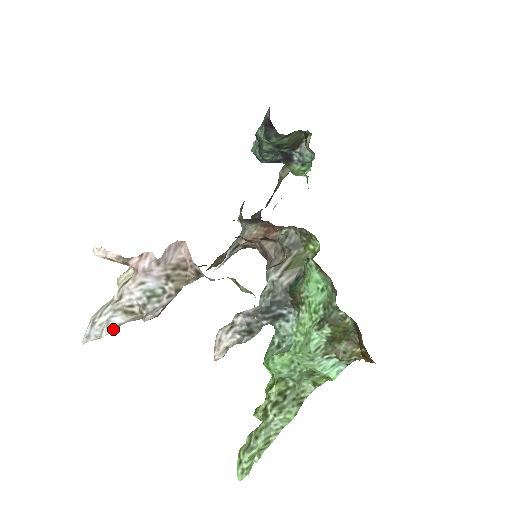
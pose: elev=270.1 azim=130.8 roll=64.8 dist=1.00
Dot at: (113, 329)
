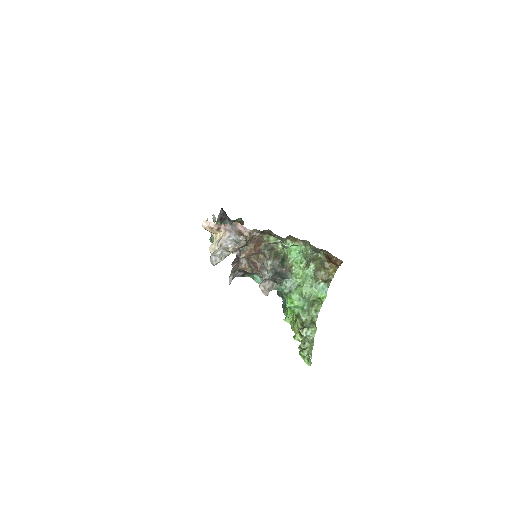
Dot at: (225, 257)
